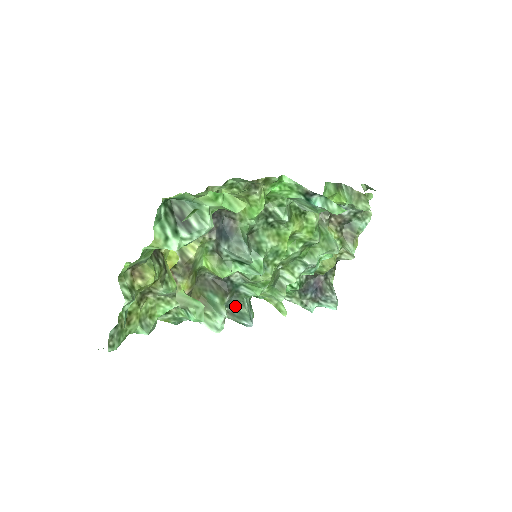
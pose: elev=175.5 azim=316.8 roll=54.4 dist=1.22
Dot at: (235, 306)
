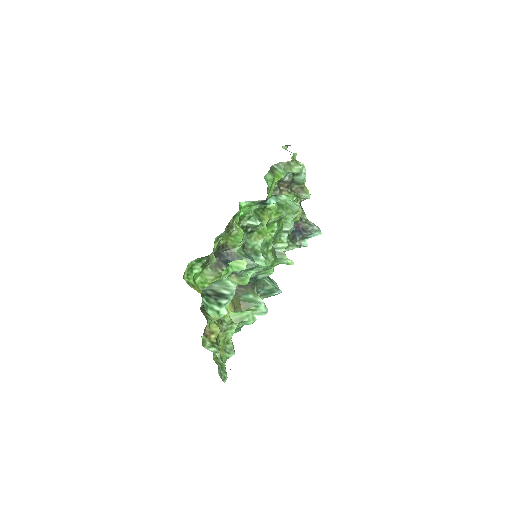
Dot at: (263, 289)
